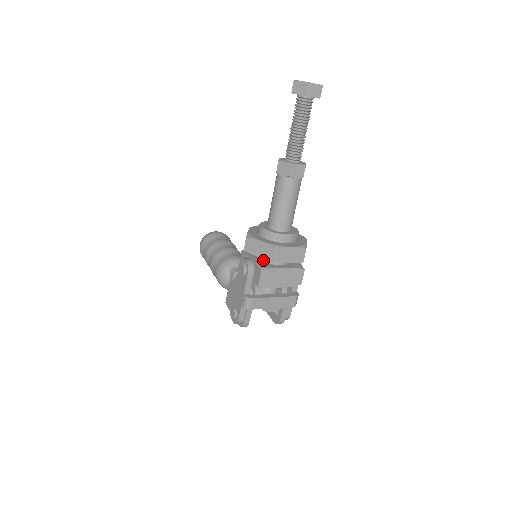
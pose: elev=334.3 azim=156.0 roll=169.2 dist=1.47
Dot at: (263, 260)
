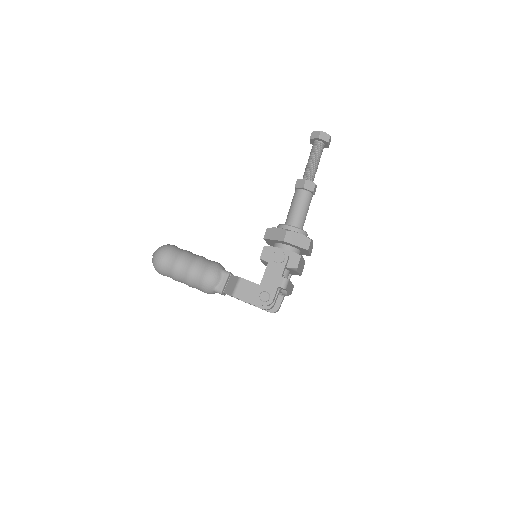
Dot at: occluded
